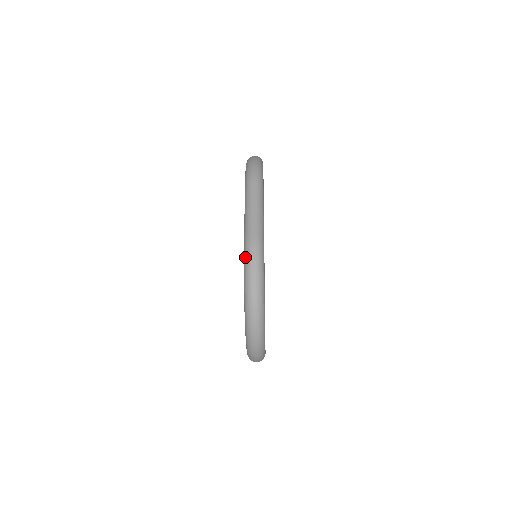
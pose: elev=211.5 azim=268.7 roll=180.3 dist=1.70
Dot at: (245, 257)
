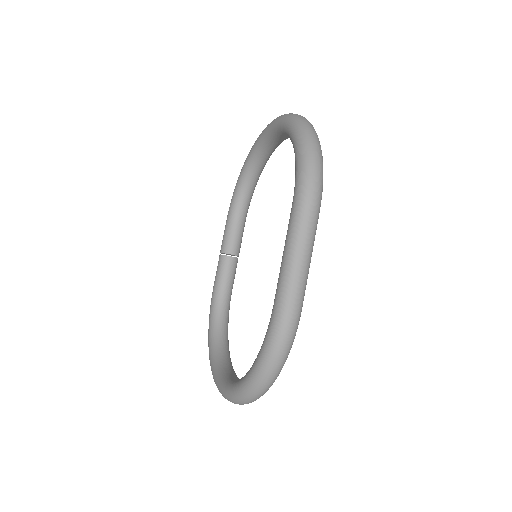
Dot at: (273, 333)
